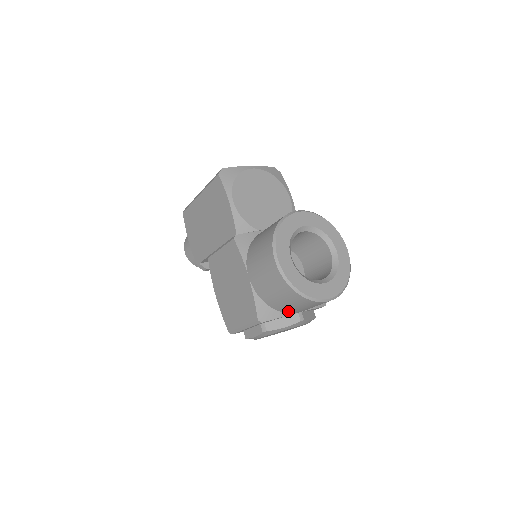
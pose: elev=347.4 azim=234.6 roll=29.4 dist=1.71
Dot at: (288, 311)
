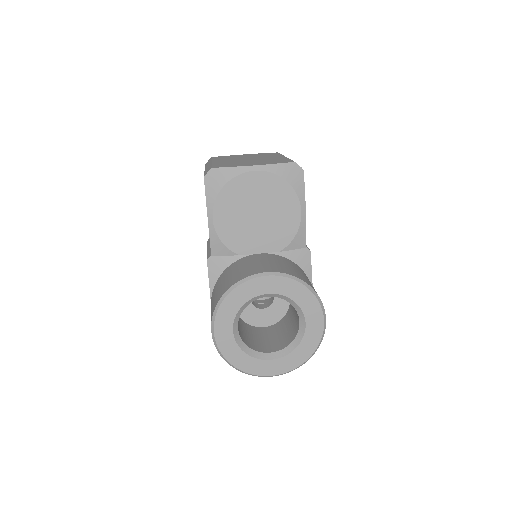
Dot at: occluded
